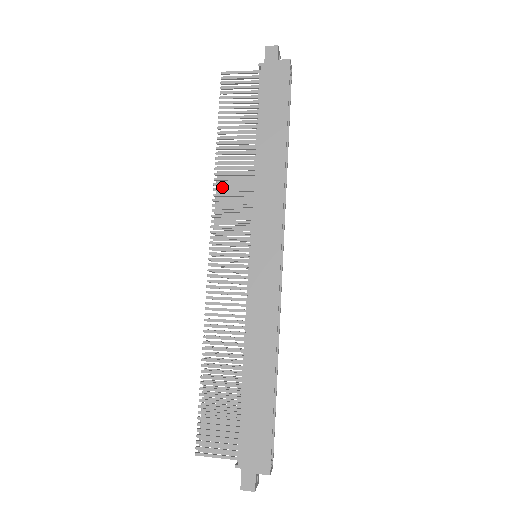
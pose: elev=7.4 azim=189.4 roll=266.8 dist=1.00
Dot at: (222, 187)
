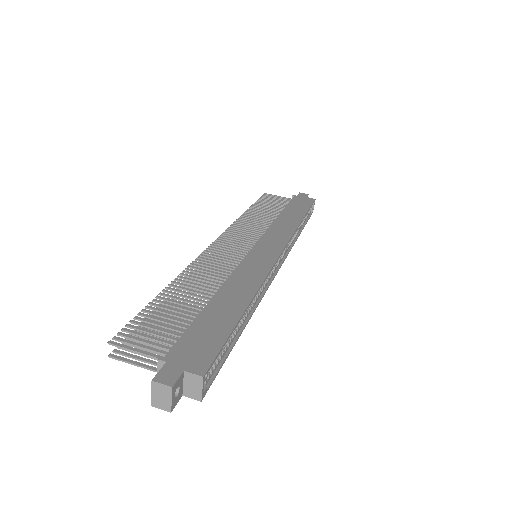
Dot at: occluded
